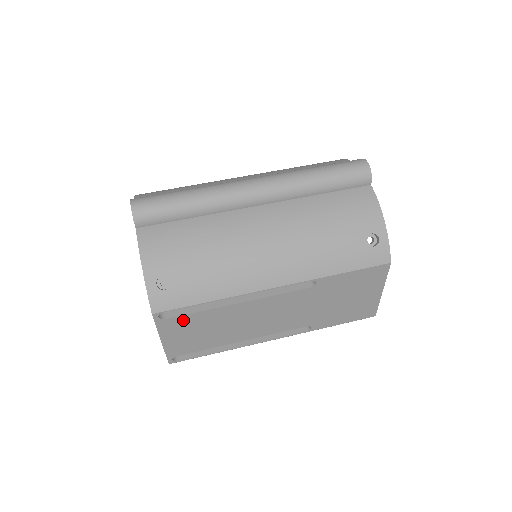
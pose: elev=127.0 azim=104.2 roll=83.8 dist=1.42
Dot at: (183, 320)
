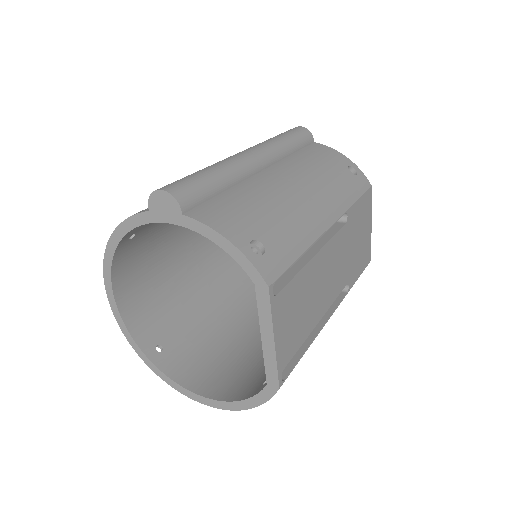
Dot at: (287, 294)
